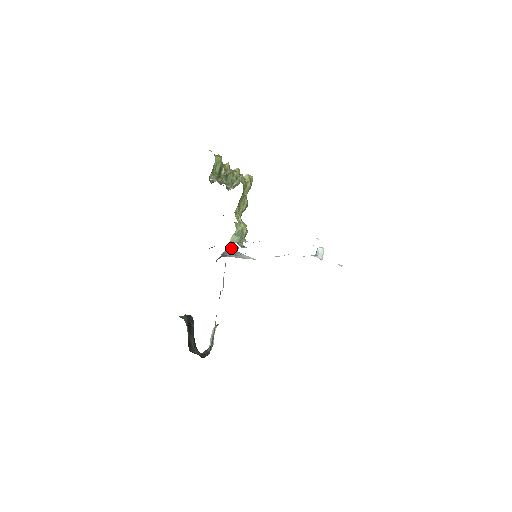
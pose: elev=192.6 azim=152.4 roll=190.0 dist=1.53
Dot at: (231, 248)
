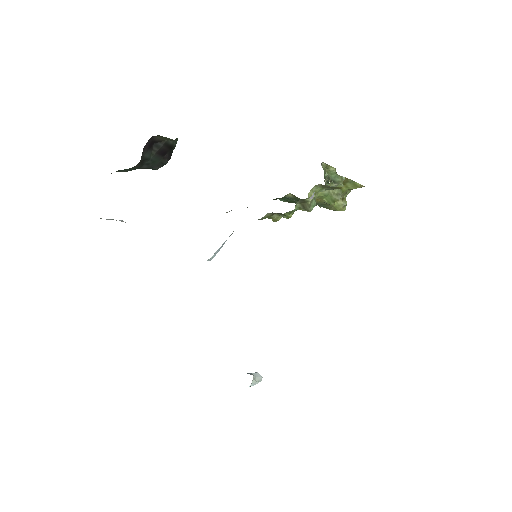
Dot at: occluded
